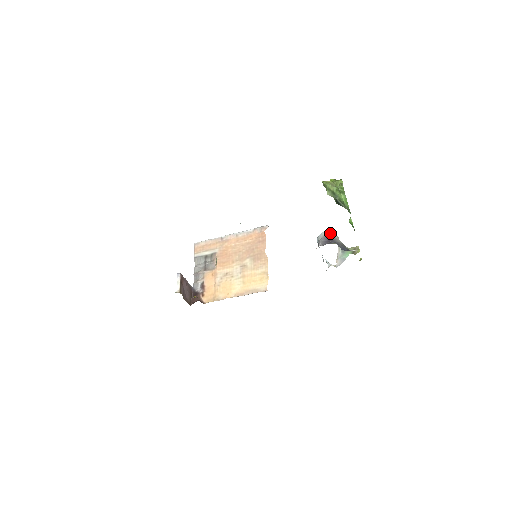
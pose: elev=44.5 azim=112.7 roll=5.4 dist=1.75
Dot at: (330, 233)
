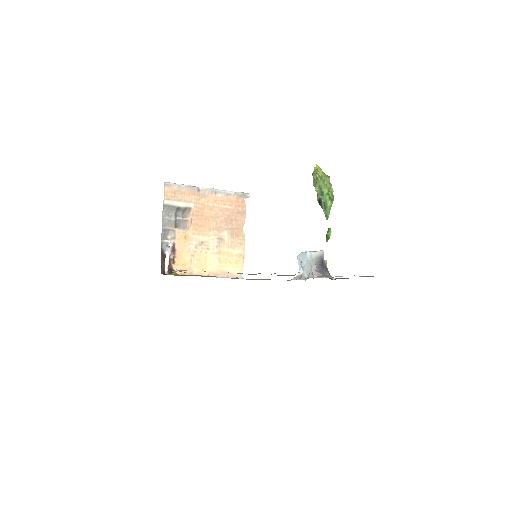
Dot at: (322, 255)
